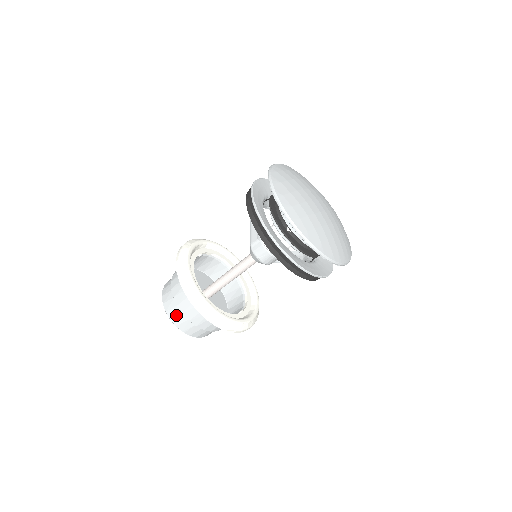
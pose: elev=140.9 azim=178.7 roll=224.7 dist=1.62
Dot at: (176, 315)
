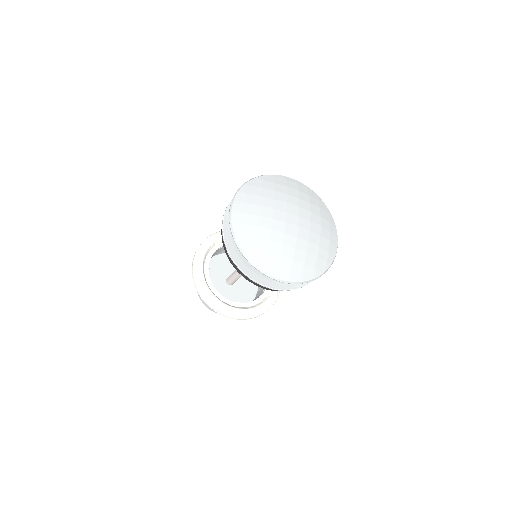
Dot at: occluded
